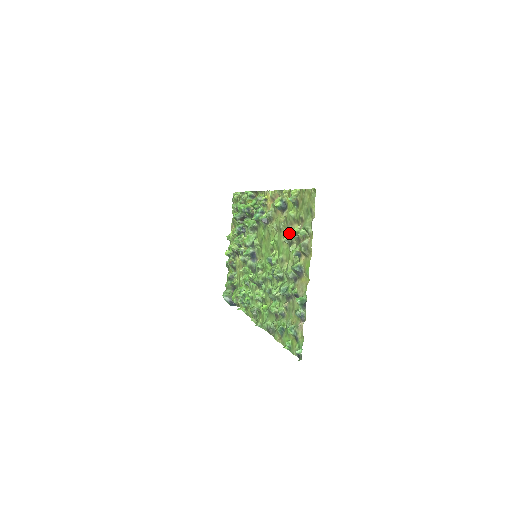
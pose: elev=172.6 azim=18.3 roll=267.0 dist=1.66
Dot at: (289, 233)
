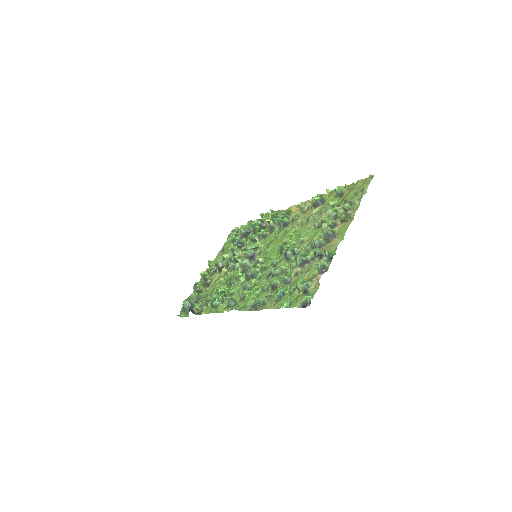
Dot at: (329, 209)
